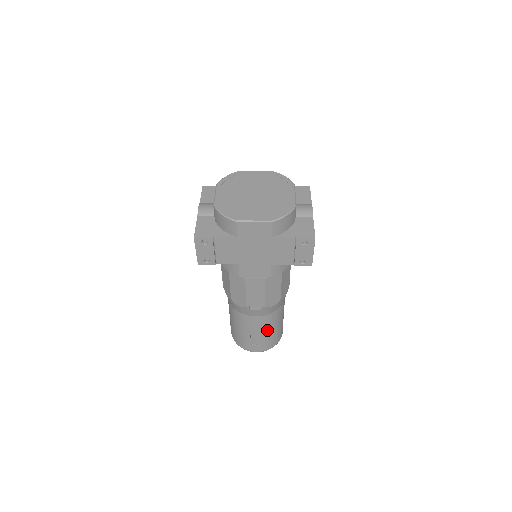
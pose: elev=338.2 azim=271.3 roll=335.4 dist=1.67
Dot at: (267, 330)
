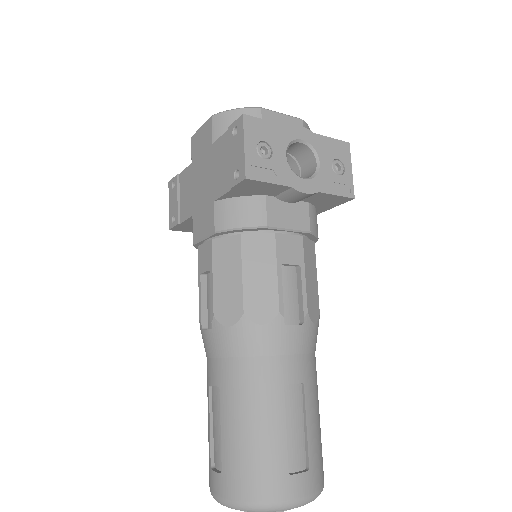
Dot at: (229, 415)
